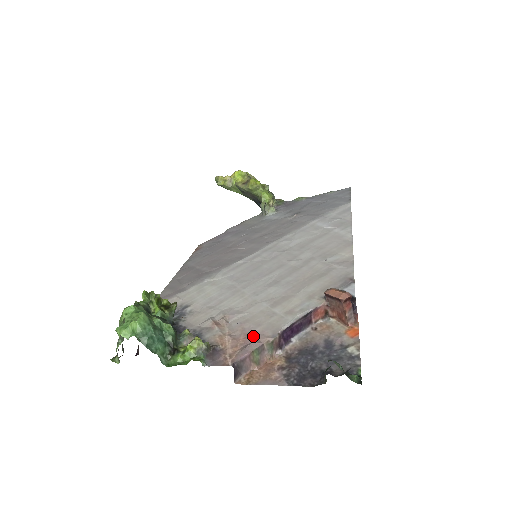
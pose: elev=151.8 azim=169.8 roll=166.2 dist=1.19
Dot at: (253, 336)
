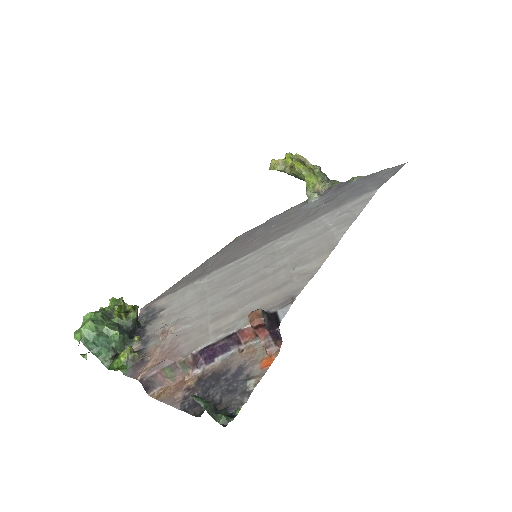
Dot at: (174, 352)
